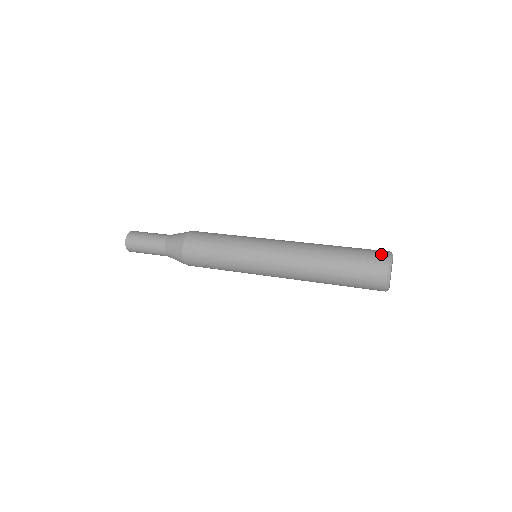
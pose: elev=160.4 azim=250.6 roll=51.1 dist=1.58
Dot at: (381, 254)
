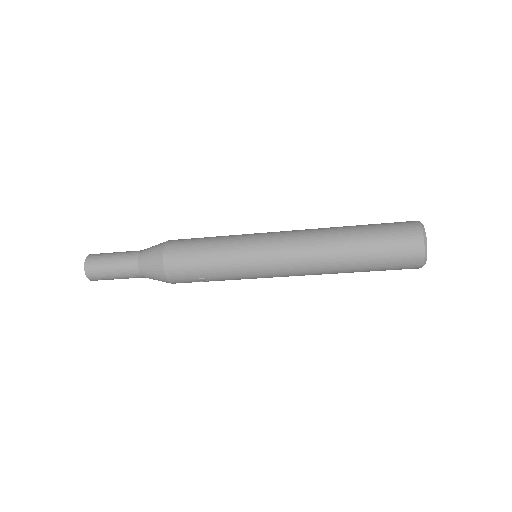
Dot at: (411, 228)
